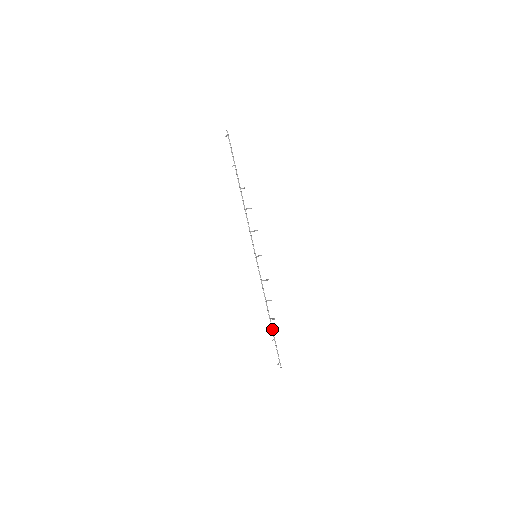
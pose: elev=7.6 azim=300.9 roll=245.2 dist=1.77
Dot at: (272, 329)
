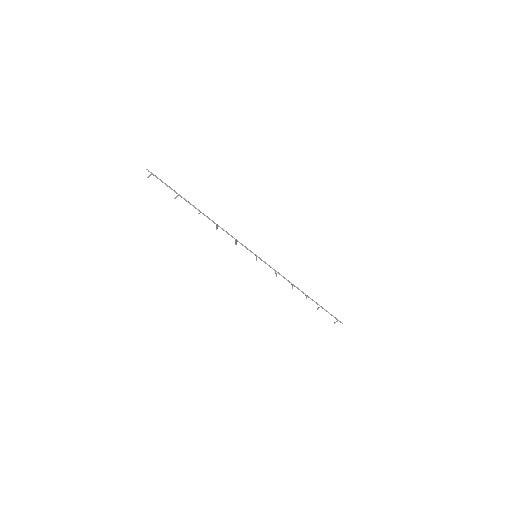
Dot at: occluded
